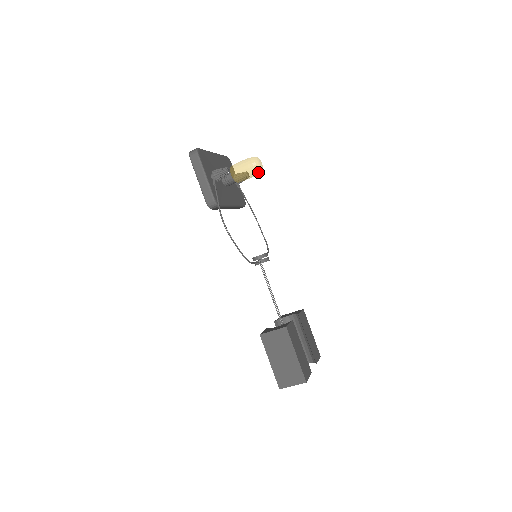
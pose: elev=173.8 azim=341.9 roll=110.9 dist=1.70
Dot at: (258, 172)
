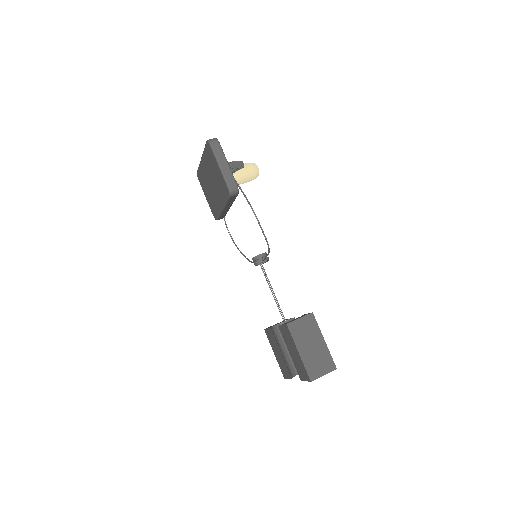
Dot at: (256, 176)
